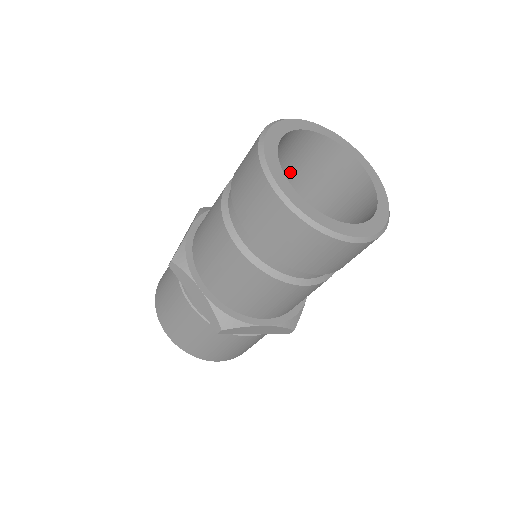
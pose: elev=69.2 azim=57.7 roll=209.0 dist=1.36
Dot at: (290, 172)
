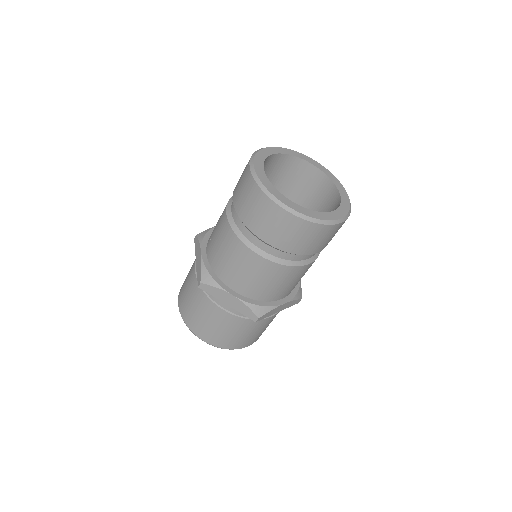
Dot at: occluded
